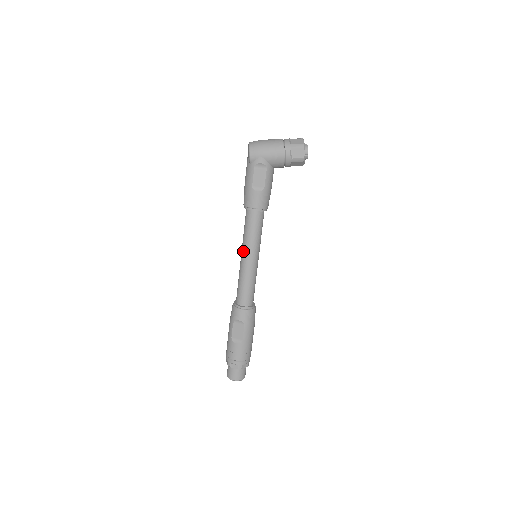
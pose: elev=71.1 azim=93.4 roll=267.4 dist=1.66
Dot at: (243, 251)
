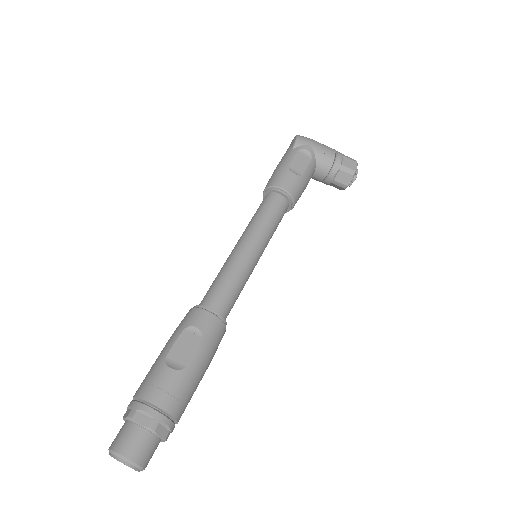
Dot at: (244, 236)
